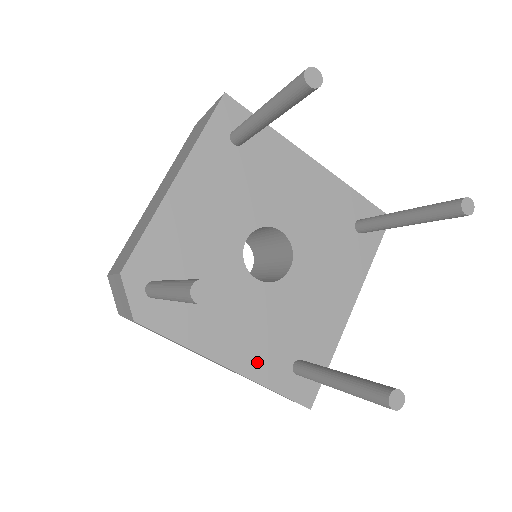
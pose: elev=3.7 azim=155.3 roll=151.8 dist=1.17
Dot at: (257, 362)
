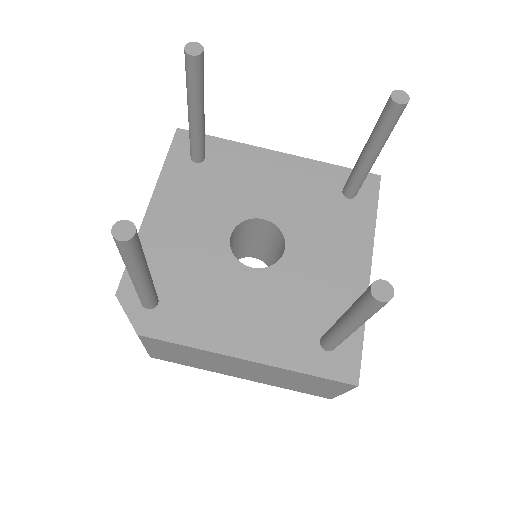
Dot at: (277, 347)
